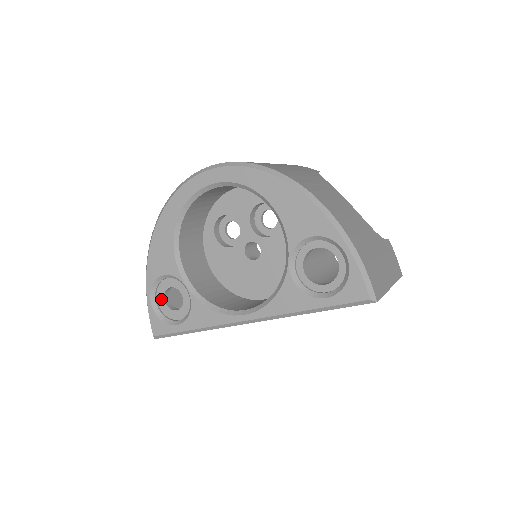
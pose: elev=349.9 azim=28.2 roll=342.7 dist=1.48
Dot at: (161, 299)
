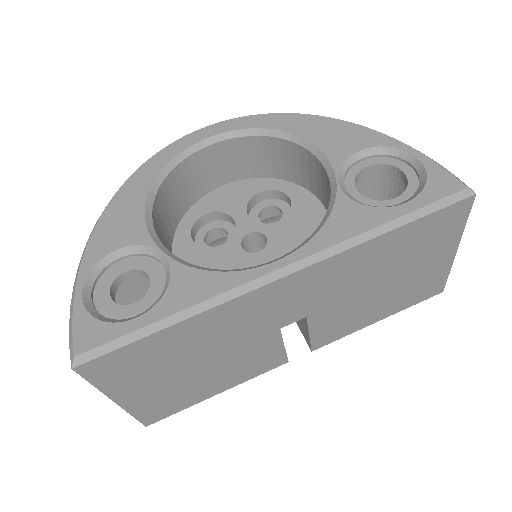
Dot at: (103, 294)
